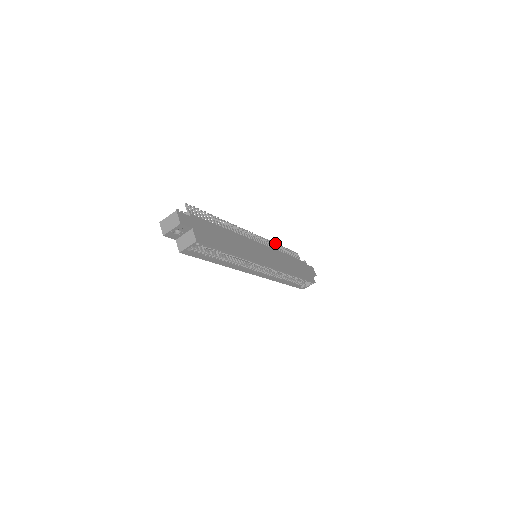
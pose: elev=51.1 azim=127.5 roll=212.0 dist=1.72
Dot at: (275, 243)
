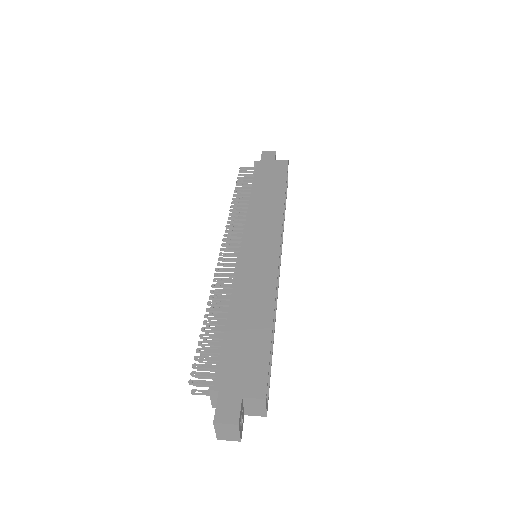
Dot at: (231, 207)
